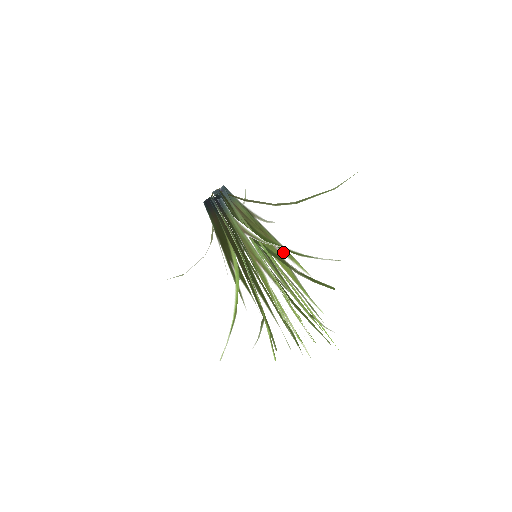
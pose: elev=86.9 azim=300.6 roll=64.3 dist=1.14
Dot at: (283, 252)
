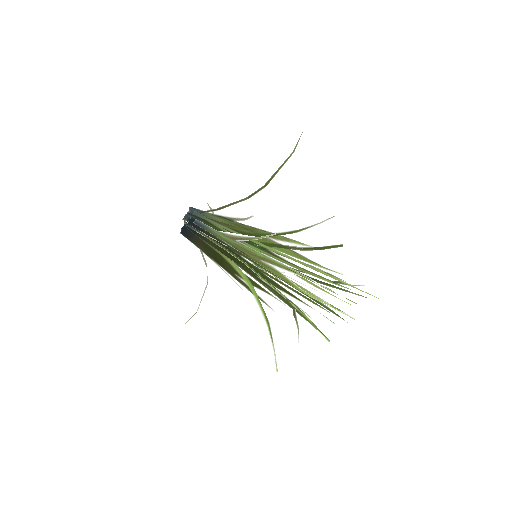
Dot at: (277, 239)
